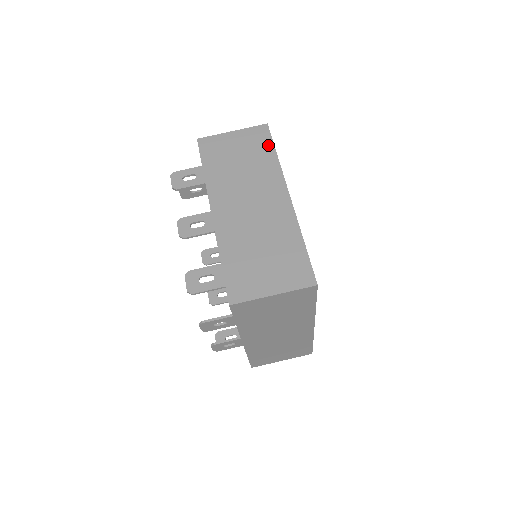
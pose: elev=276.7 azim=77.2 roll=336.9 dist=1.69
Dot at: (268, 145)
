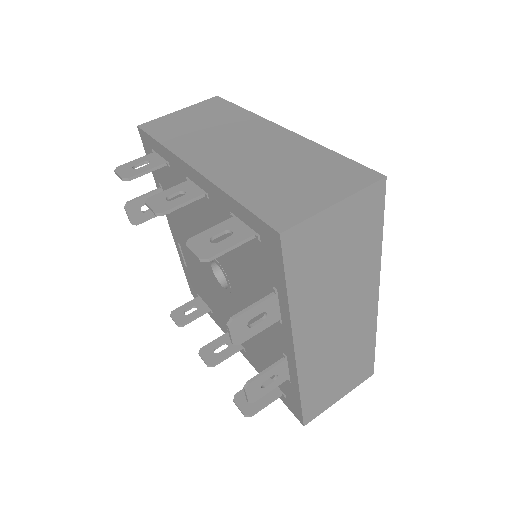
Dot at: (229, 106)
